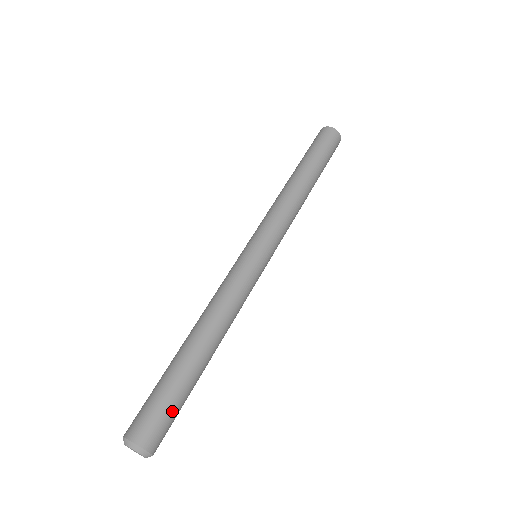
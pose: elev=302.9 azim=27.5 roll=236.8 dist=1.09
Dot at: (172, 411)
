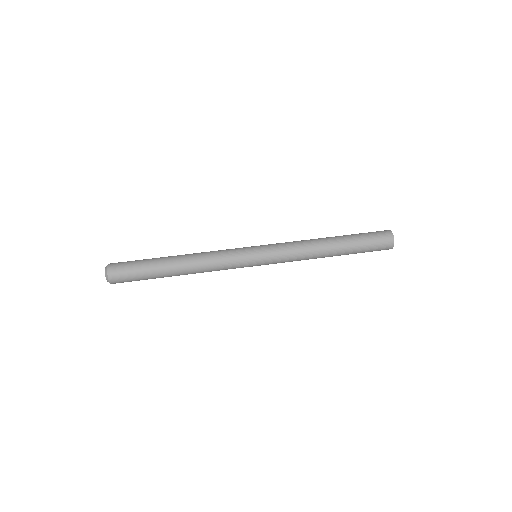
Dot at: (135, 280)
